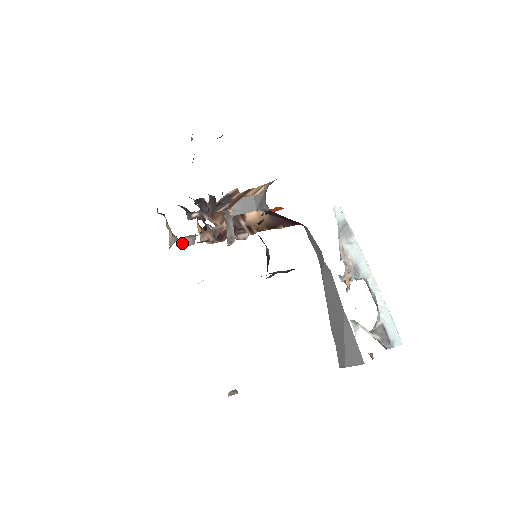
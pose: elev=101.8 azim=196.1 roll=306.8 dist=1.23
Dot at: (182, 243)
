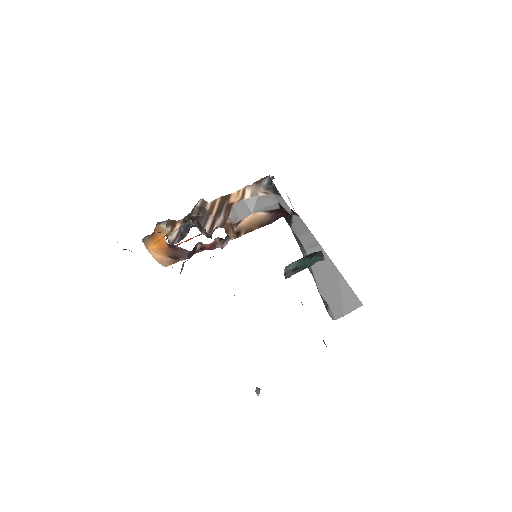
Dot at: occluded
